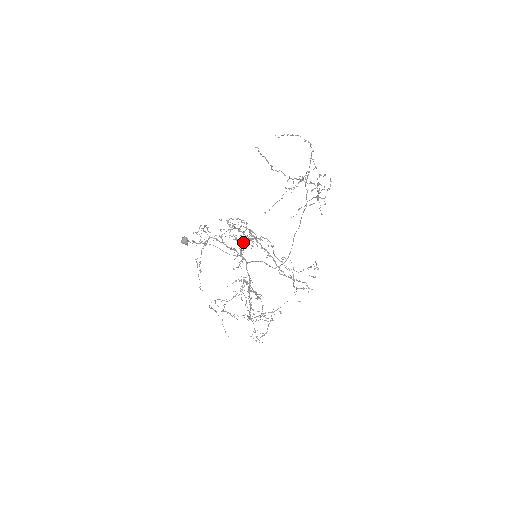
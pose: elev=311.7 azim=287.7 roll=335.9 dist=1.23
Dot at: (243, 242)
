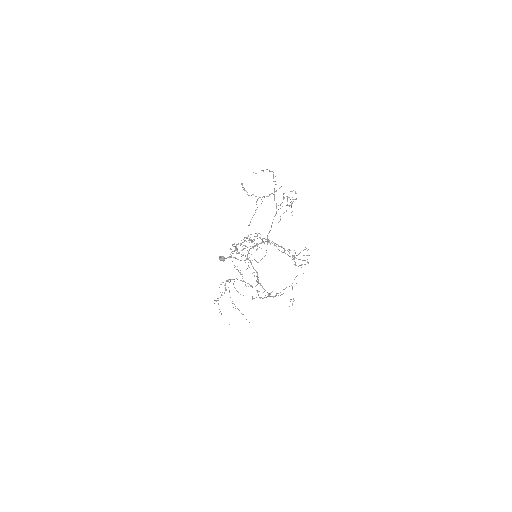
Dot at: occluded
